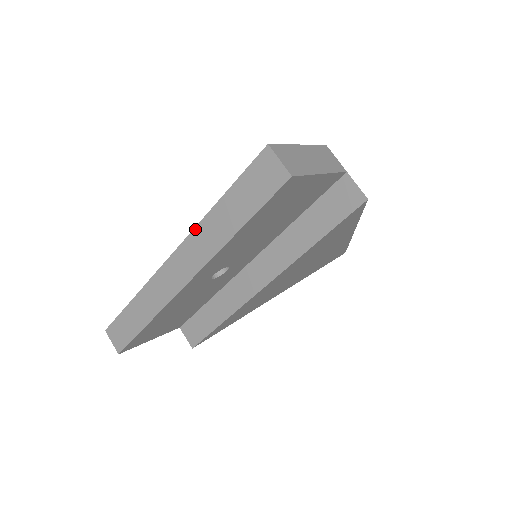
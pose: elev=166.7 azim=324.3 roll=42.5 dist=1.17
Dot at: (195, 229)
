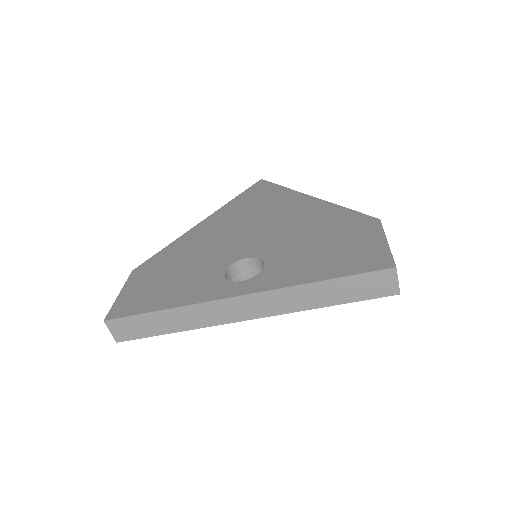
Dot at: (284, 289)
